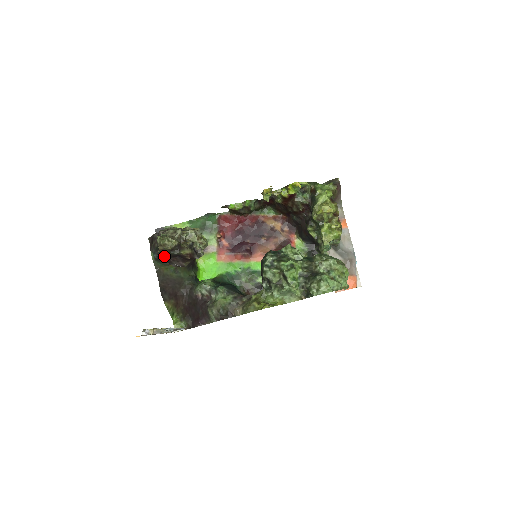
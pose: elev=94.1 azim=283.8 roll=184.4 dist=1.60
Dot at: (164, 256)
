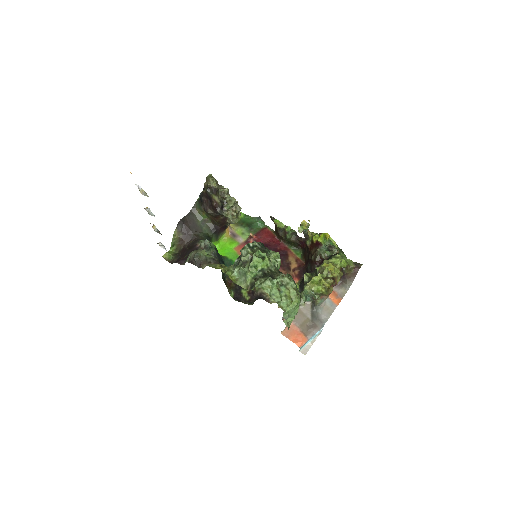
Dot at: occluded
